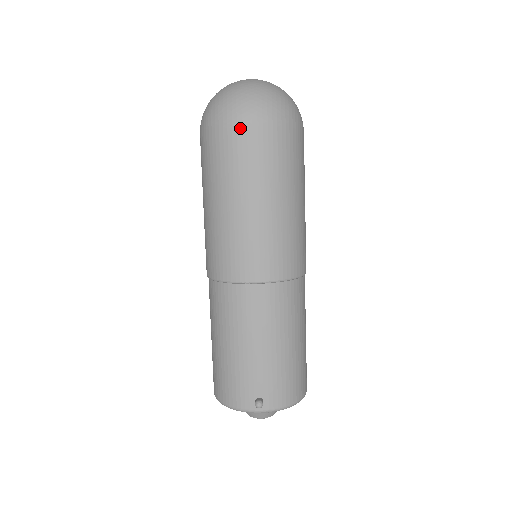
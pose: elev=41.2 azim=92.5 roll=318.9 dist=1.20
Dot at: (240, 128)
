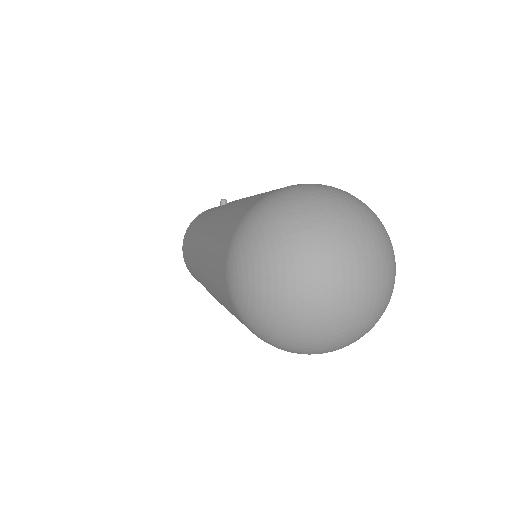
Dot at: occluded
